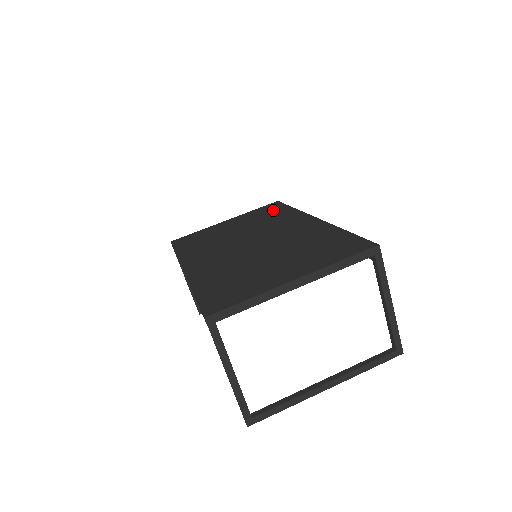
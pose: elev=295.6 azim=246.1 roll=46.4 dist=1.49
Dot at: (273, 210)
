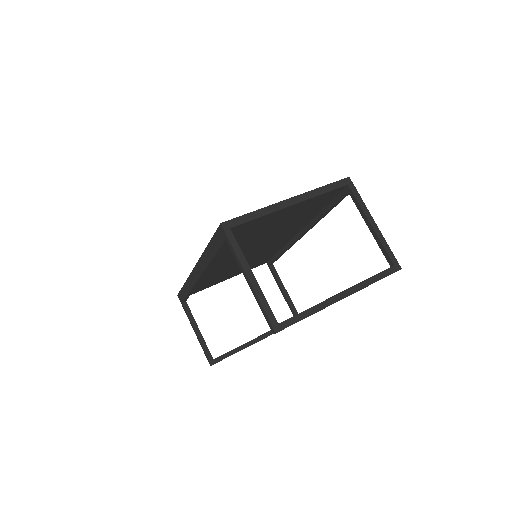
Dot at: occluded
